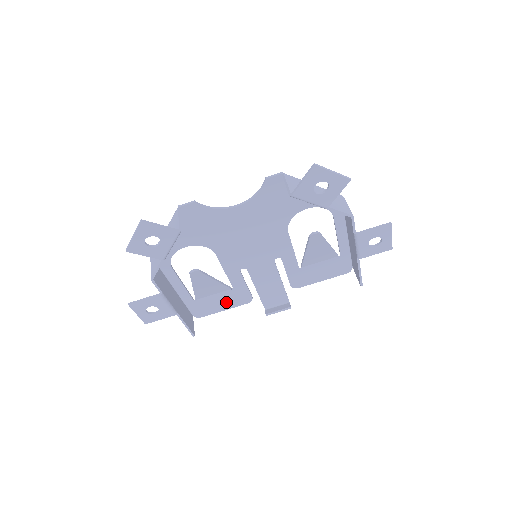
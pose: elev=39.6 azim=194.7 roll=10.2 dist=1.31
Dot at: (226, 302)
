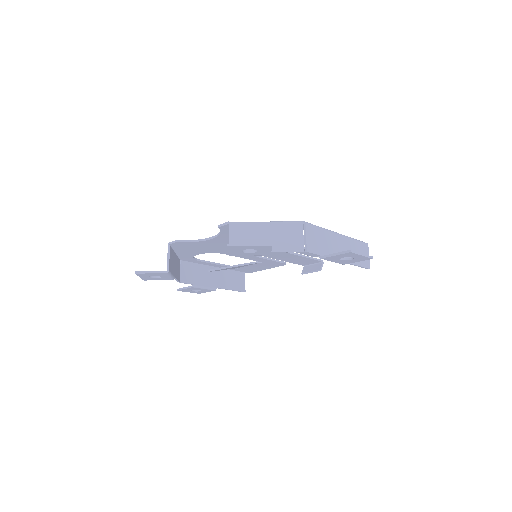
Dot at: (264, 266)
